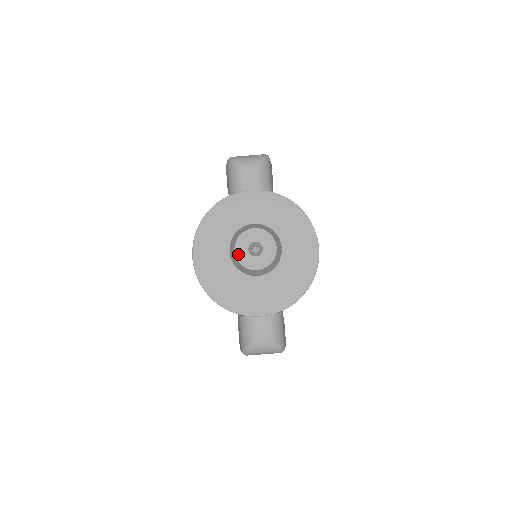
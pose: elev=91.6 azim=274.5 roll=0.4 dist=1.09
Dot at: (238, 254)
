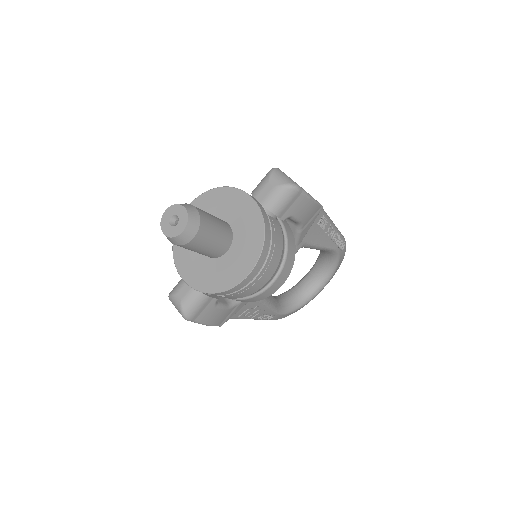
Dot at: (165, 214)
